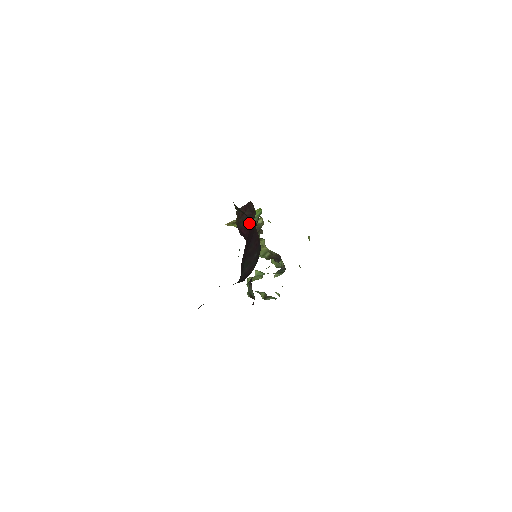
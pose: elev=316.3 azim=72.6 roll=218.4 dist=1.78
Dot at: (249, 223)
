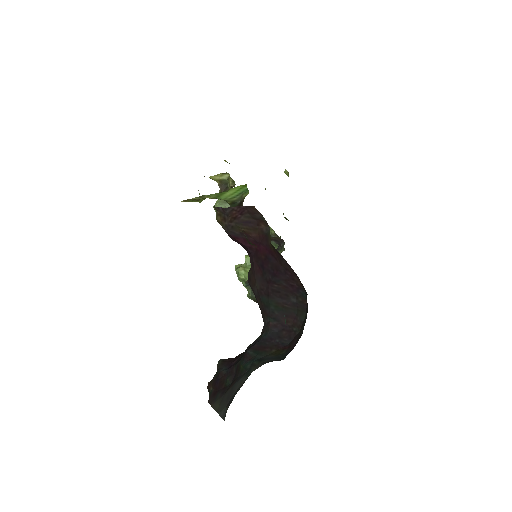
Dot at: (255, 236)
